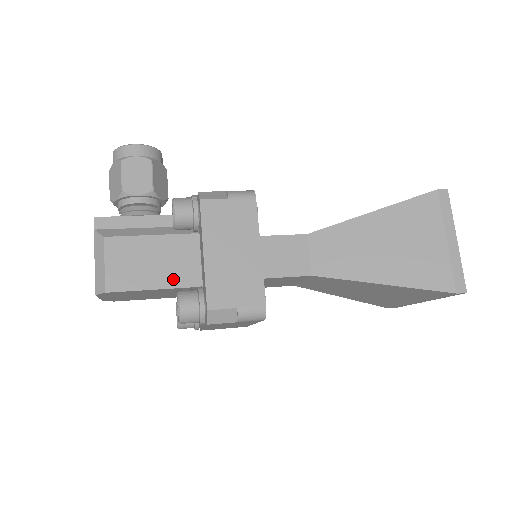
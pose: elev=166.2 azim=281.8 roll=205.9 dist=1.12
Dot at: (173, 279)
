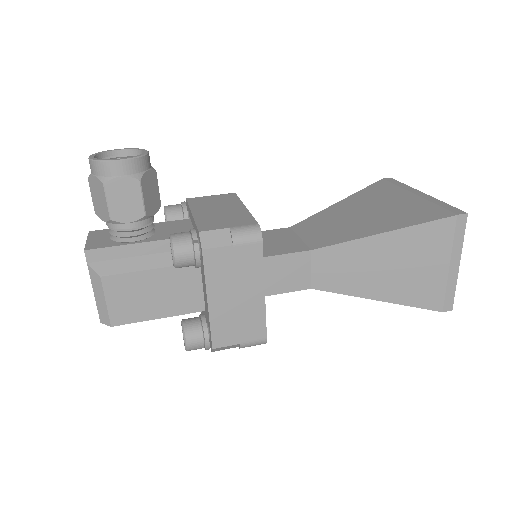
Dot at: (176, 308)
